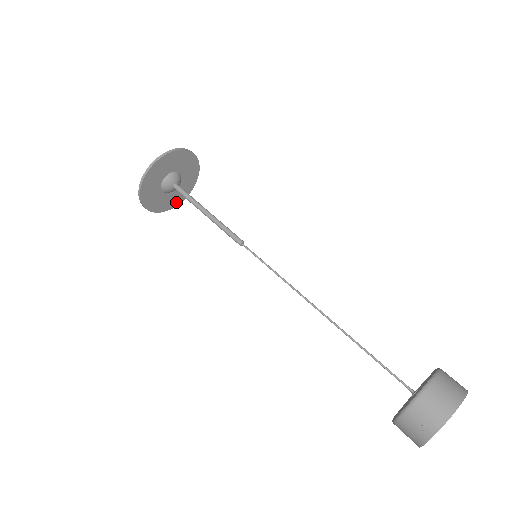
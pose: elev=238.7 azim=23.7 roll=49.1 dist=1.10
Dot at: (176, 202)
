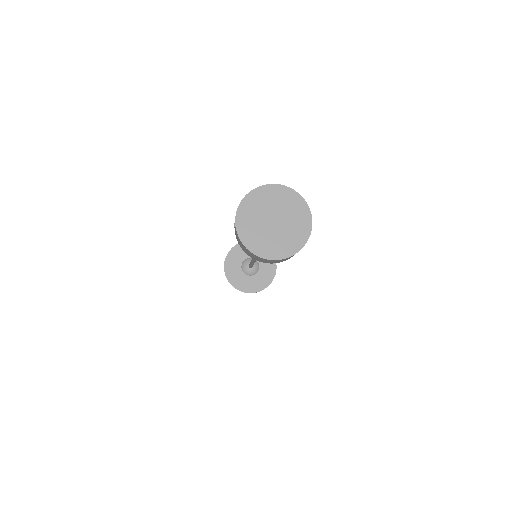
Dot at: (264, 284)
